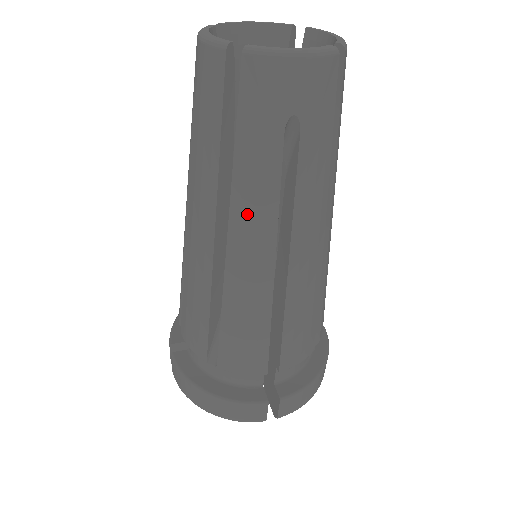
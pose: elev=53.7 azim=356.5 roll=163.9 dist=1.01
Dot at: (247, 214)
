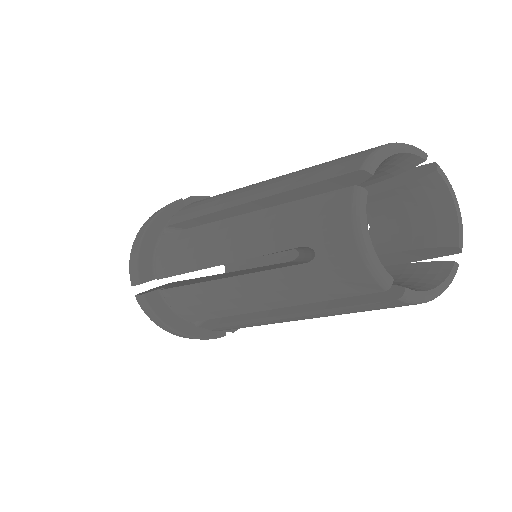
Dot at: (302, 318)
